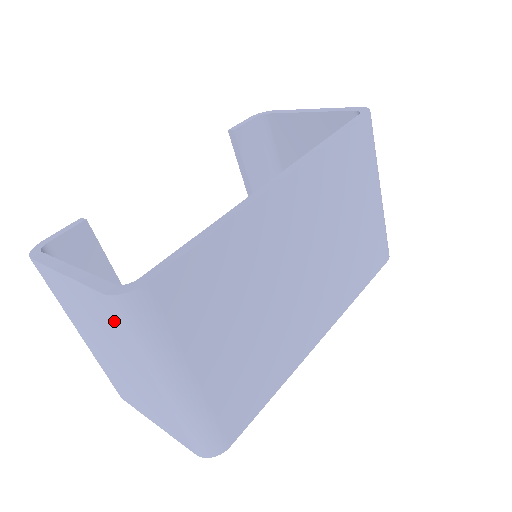
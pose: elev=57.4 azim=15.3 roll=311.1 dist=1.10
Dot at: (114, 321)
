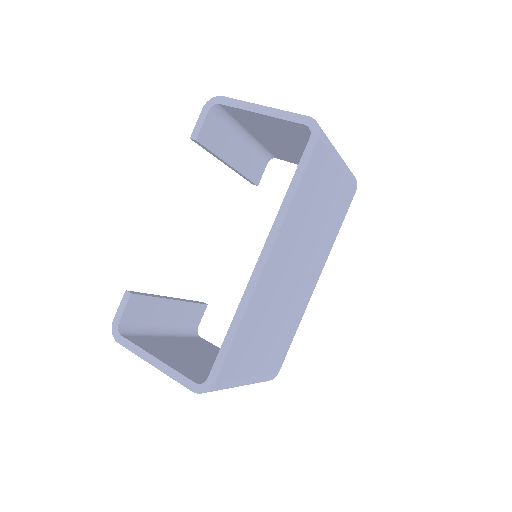
Dot at: occluded
